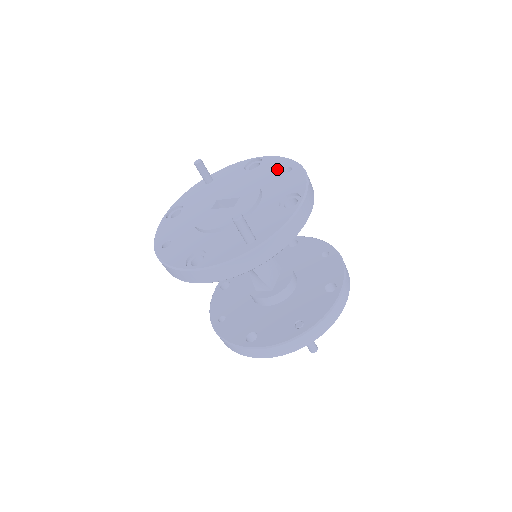
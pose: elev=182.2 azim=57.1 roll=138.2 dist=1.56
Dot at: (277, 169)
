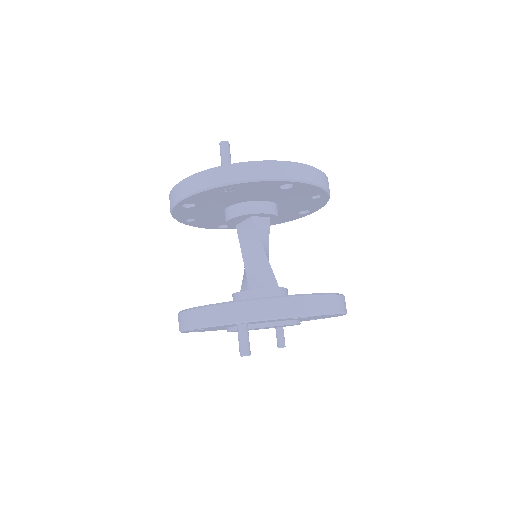
Dot at: occluded
